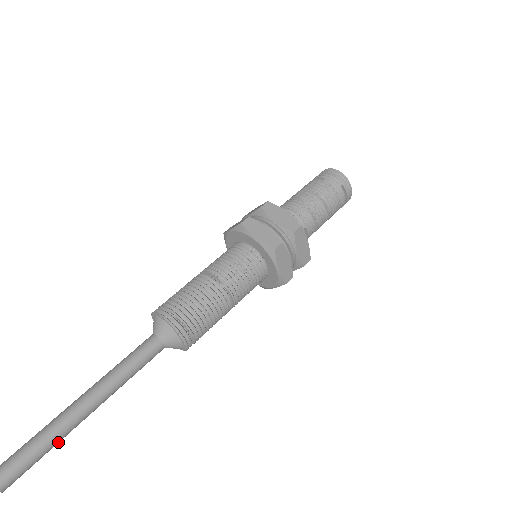
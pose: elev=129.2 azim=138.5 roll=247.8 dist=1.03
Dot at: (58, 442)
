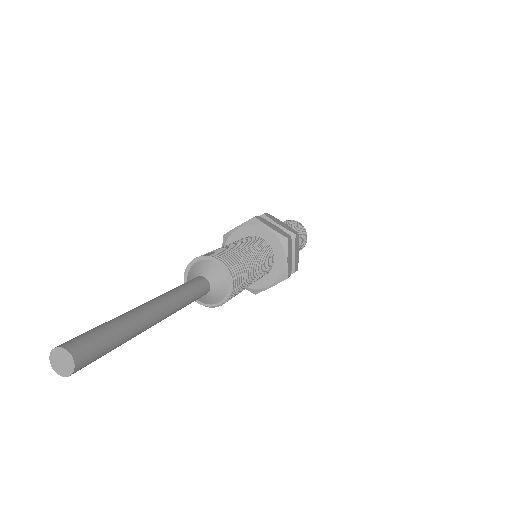
Dot at: (128, 339)
